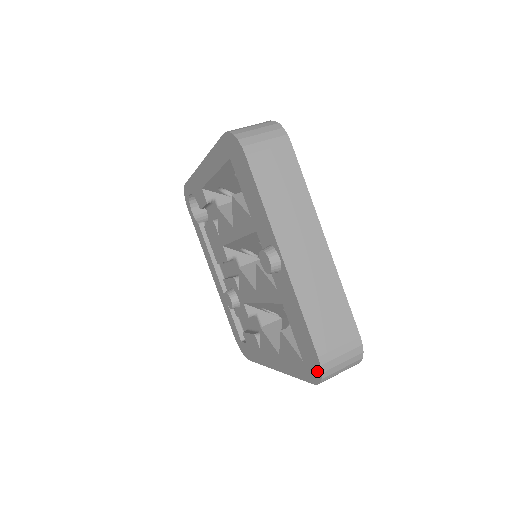
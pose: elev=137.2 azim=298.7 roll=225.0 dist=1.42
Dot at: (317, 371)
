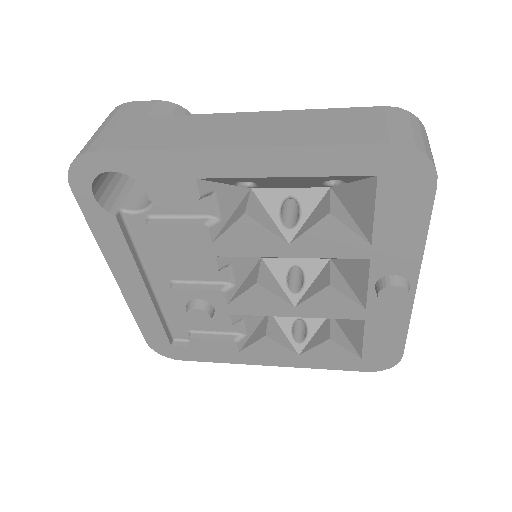
Dot at: (388, 364)
